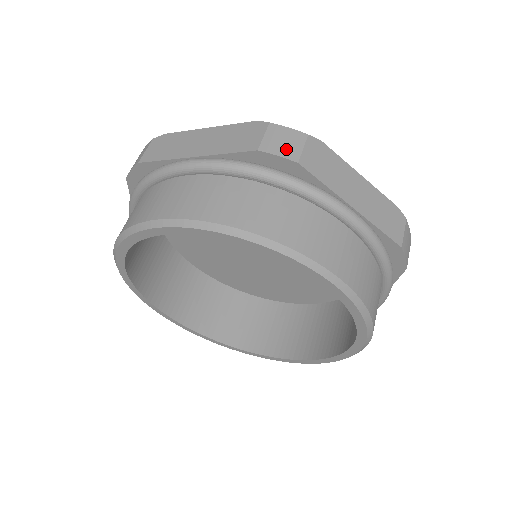
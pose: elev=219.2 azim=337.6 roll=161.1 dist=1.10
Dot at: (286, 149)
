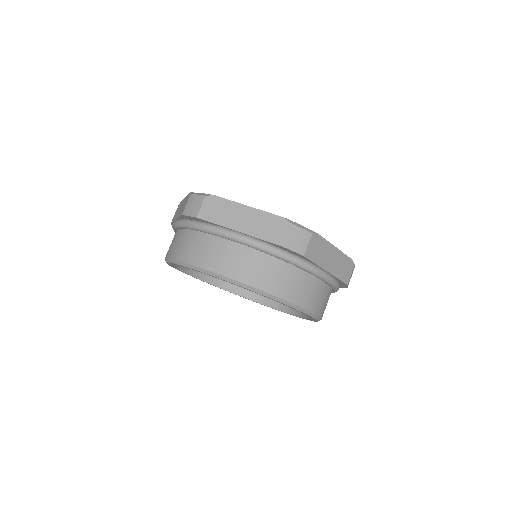
Dot at: (298, 246)
